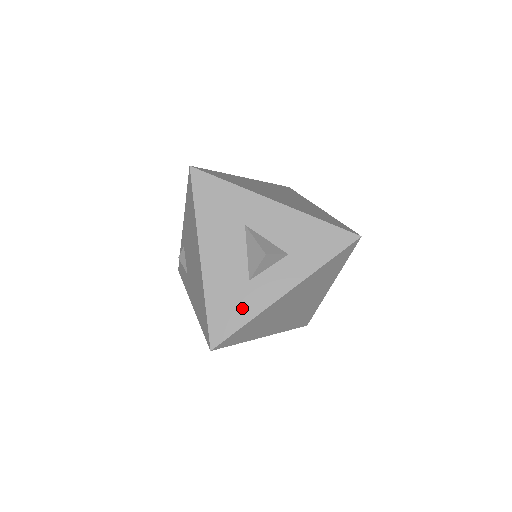
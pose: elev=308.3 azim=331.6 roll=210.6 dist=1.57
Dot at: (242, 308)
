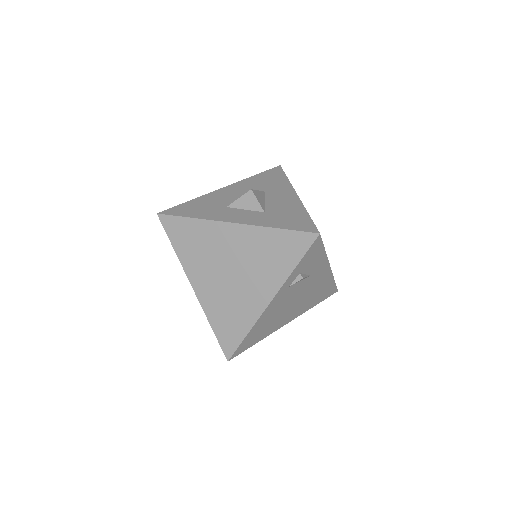
Dot at: (202, 212)
